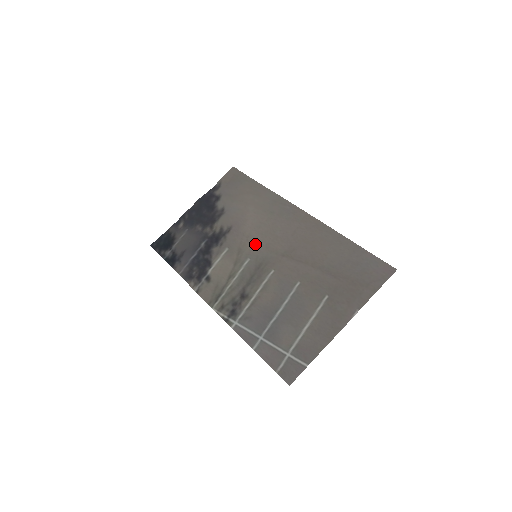
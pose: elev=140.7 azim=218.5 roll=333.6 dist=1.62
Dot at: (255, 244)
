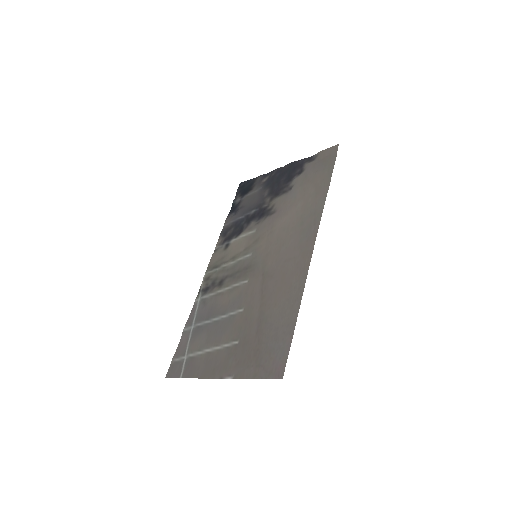
Dot at: (266, 244)
